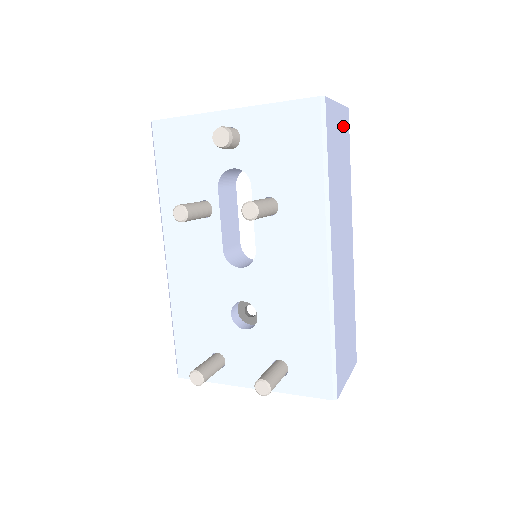
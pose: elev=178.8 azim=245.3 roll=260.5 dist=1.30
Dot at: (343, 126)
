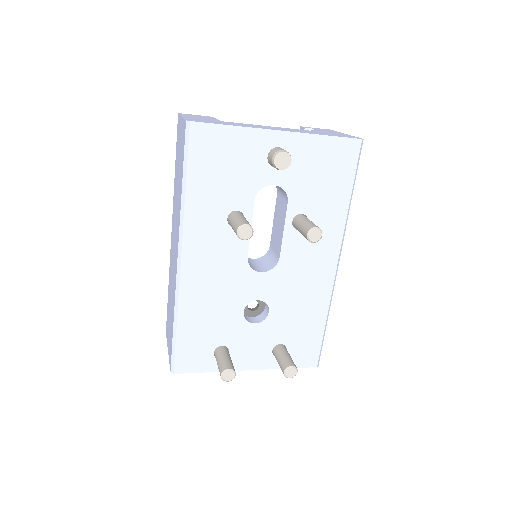
Dot at: occluded
